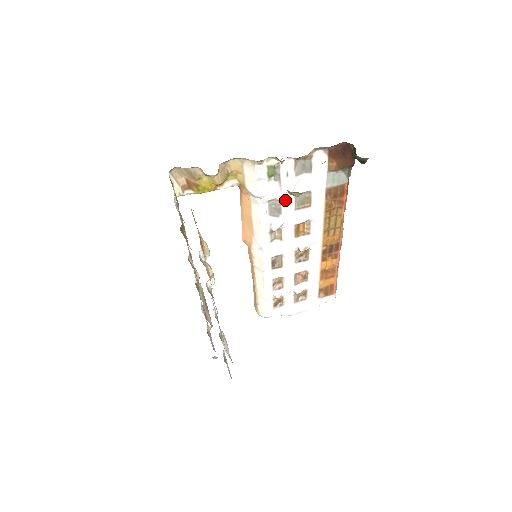
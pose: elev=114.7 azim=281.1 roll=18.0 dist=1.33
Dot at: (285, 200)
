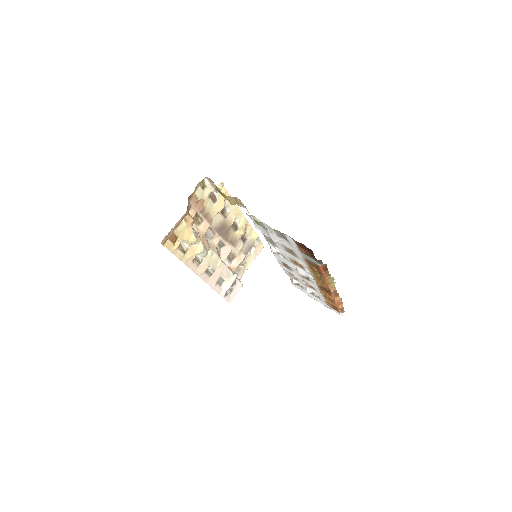
Dot at: (276, 242)
